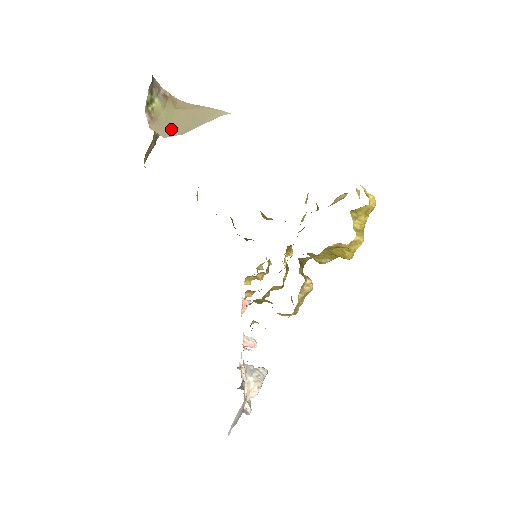
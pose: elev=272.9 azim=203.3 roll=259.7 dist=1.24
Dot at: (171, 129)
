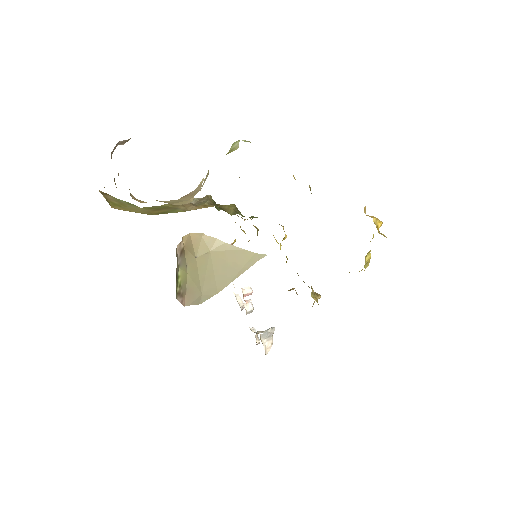
Dot at: (203, 290)
